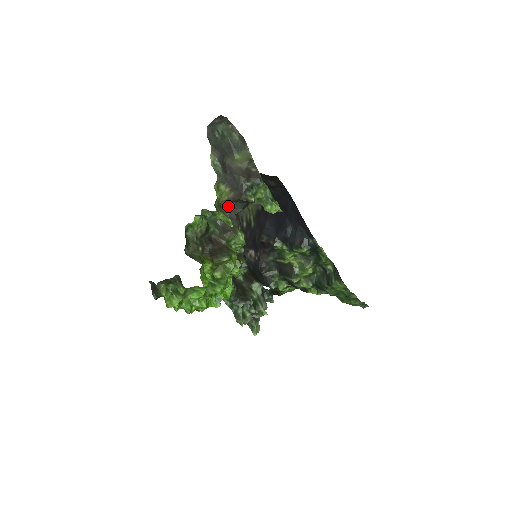
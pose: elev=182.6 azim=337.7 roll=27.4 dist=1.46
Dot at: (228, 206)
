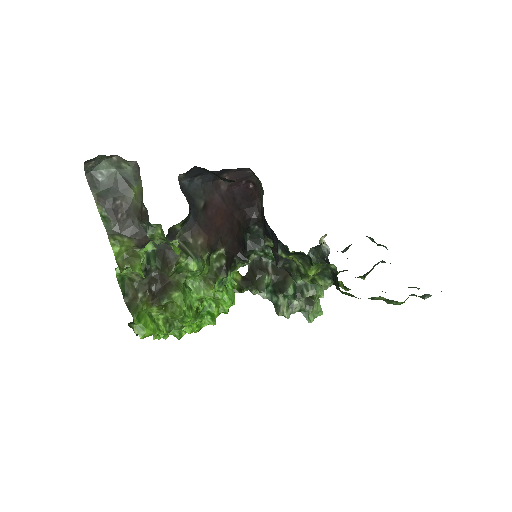
Dot at: occluded
